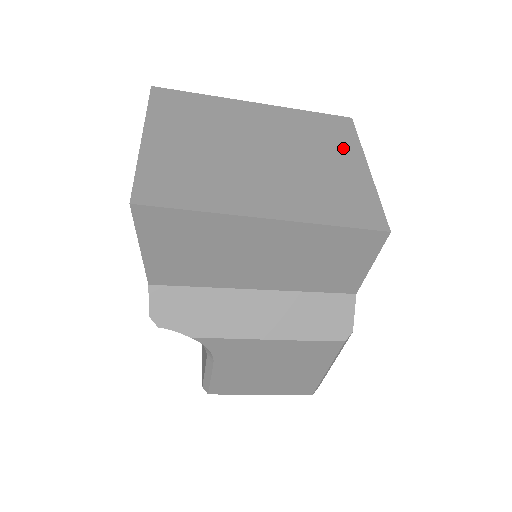
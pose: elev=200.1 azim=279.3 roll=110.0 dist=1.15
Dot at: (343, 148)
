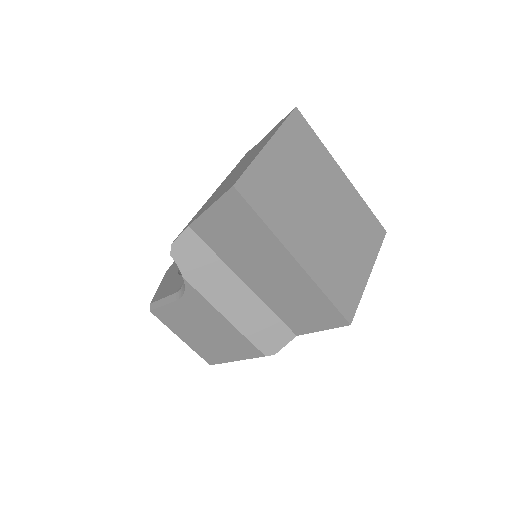
Dot at: (367, 249)
